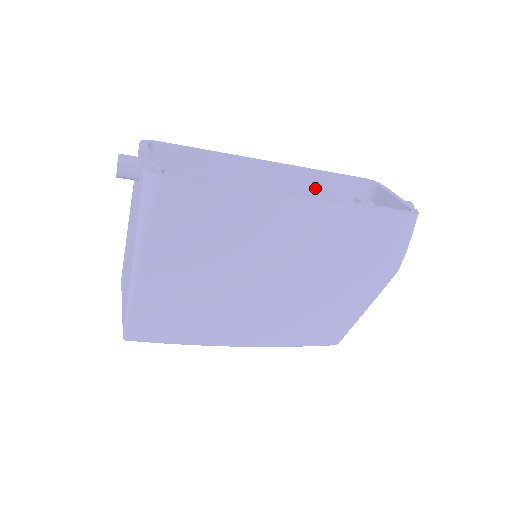
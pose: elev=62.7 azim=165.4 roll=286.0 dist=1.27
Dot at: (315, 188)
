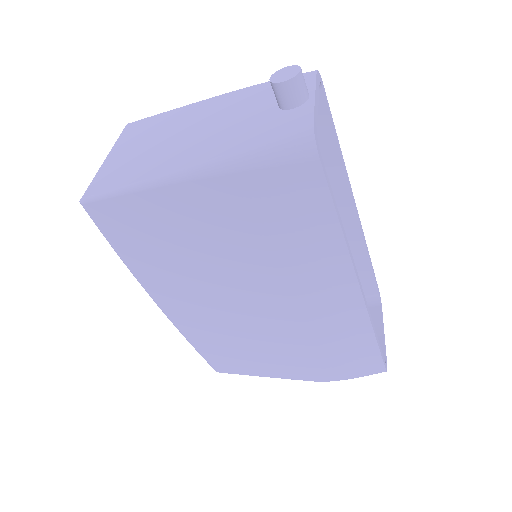
Dot at: occluded
